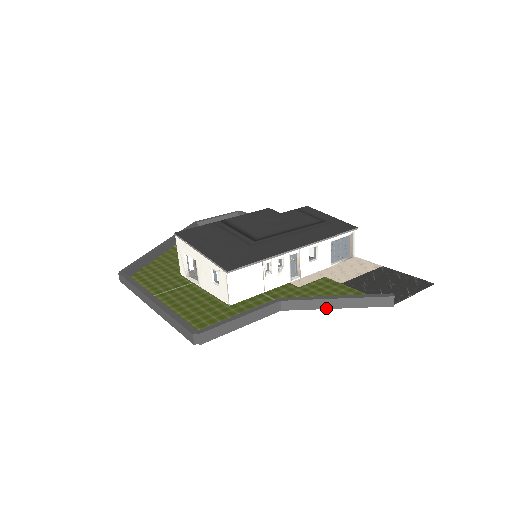
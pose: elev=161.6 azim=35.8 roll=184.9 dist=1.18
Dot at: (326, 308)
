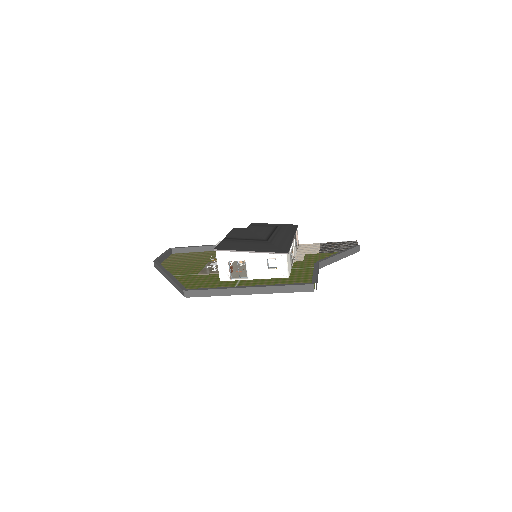
Dot at: occluded
